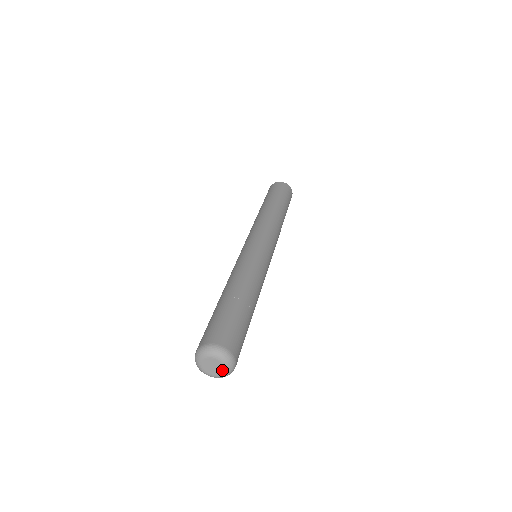
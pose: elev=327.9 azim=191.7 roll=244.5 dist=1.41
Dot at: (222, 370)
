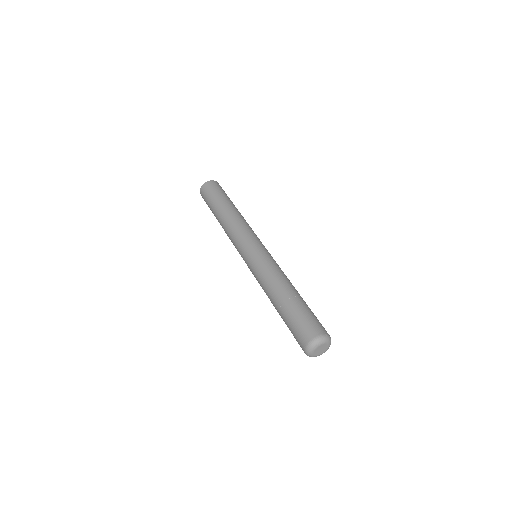
Dot at: (326, 349)
